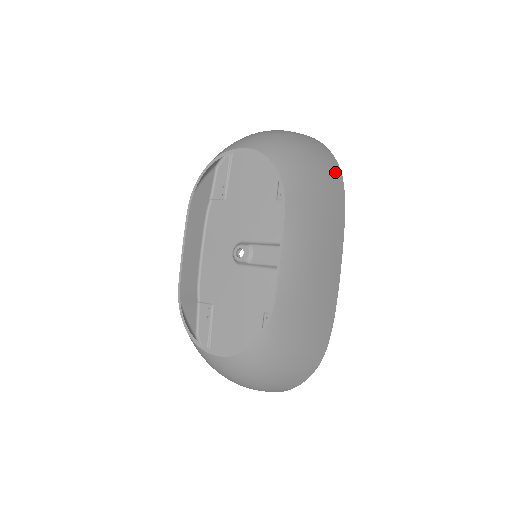
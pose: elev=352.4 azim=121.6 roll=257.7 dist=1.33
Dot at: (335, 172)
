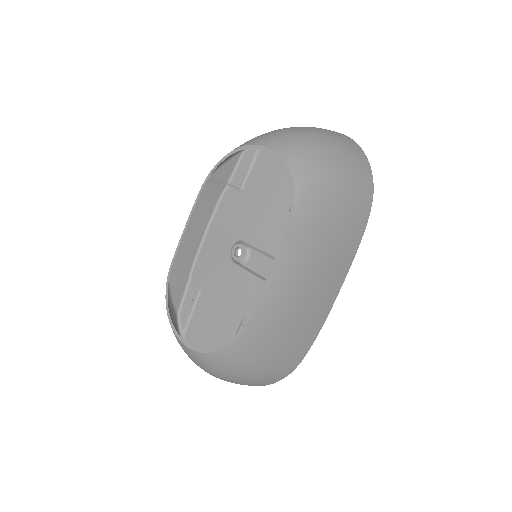
Dot at: (365, 193)
